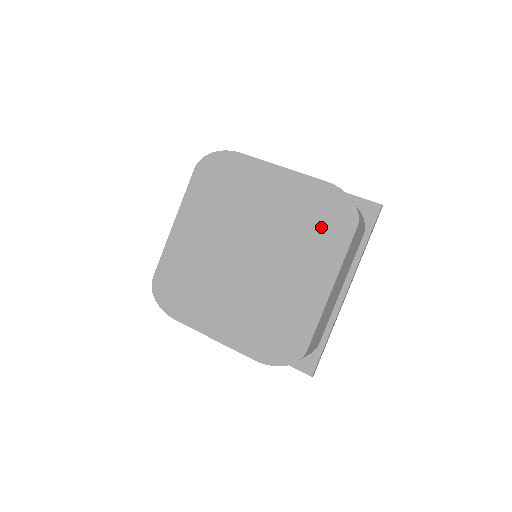
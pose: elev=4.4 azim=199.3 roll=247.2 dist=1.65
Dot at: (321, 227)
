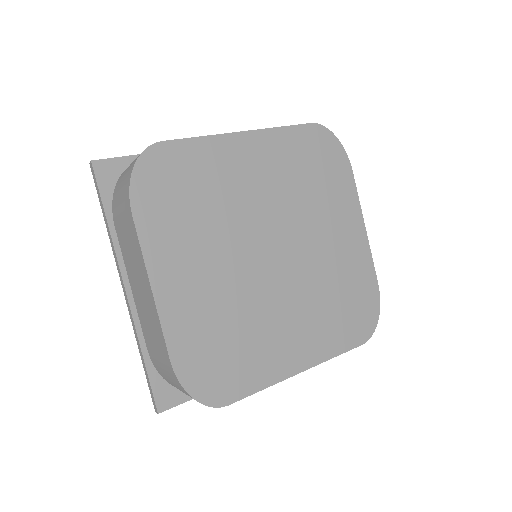
Dot at: (343, 311)
